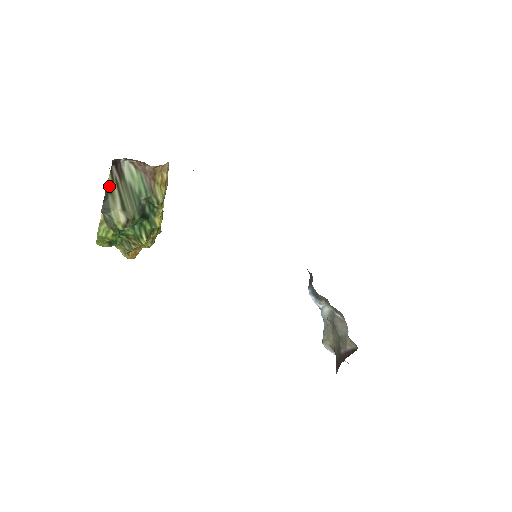
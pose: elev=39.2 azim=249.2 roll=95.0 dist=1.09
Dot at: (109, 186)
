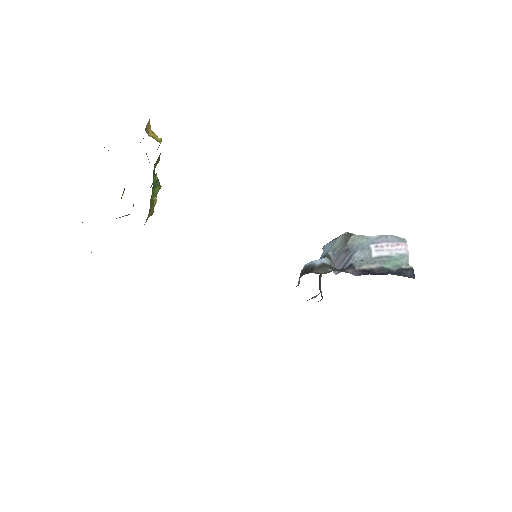
Dot at: occluded
